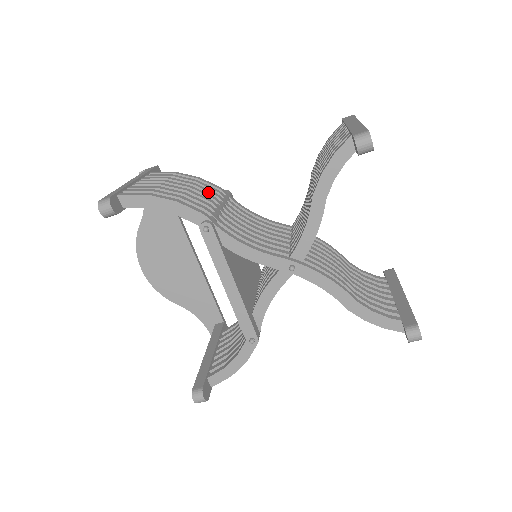
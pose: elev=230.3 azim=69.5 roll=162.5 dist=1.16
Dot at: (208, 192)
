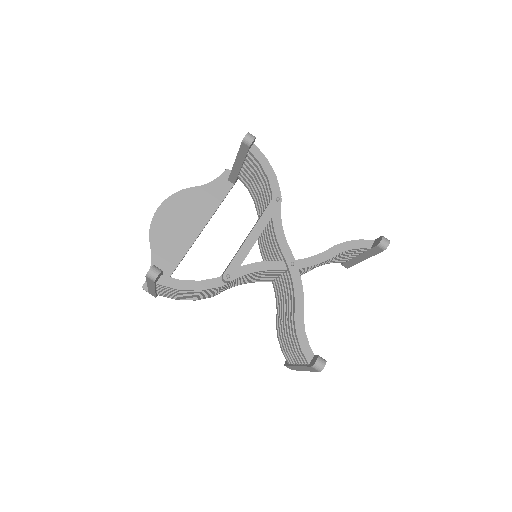
Dot at: occluded
